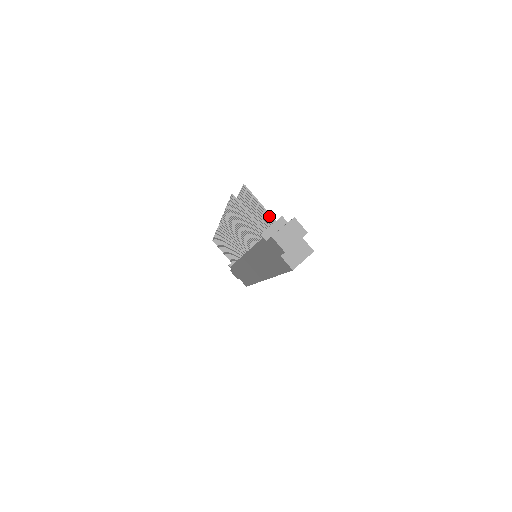
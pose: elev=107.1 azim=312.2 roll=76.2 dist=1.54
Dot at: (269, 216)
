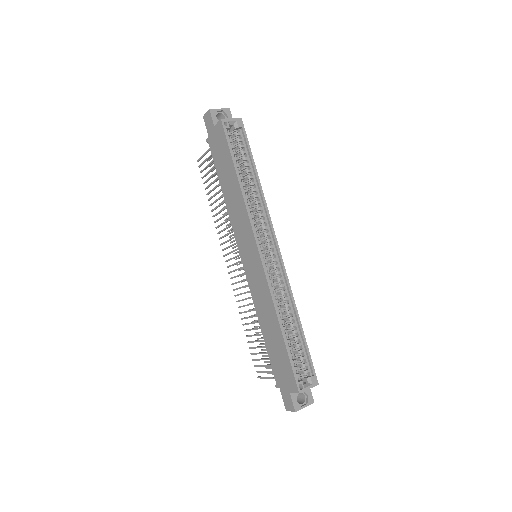
Dot at: occluded
